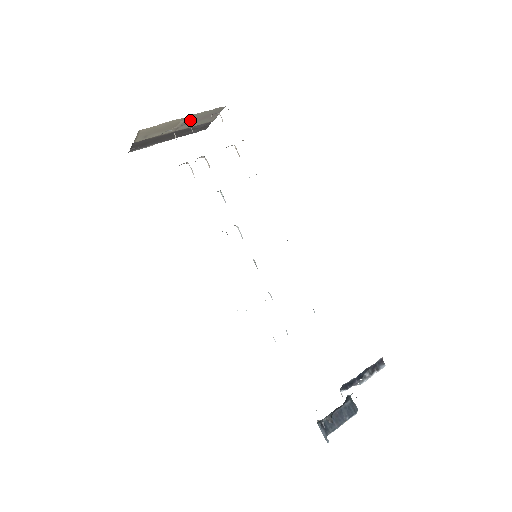
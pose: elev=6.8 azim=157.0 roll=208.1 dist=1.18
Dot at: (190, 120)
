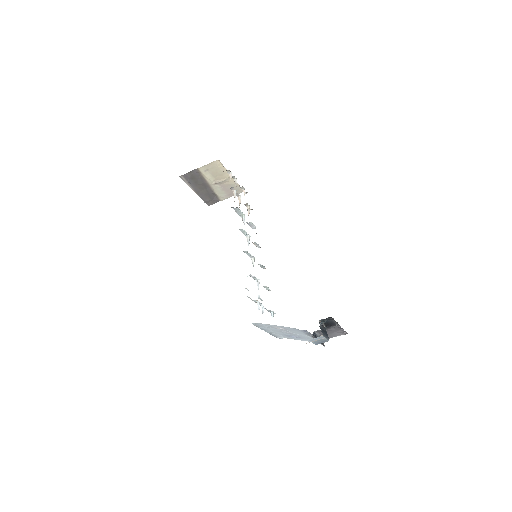
Dot at: (226, 183)
